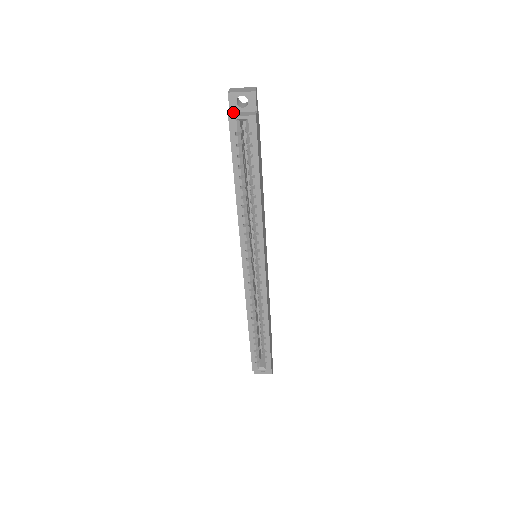
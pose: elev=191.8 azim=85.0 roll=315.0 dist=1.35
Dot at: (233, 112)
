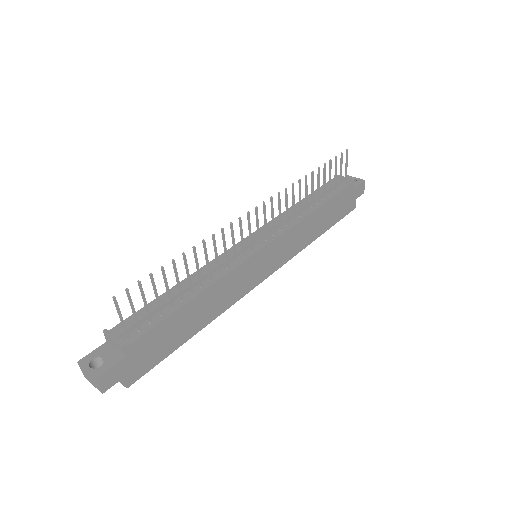
Dot at: occluded
